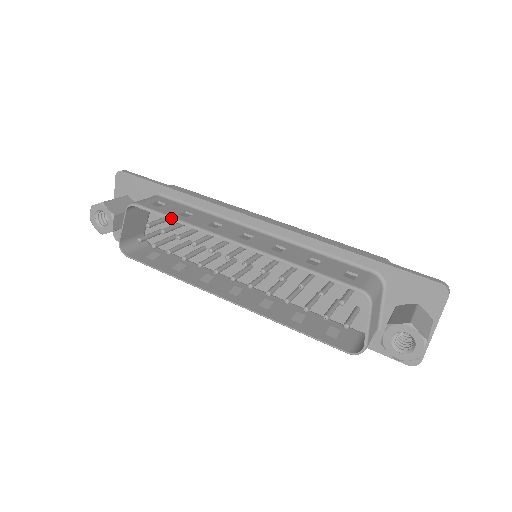
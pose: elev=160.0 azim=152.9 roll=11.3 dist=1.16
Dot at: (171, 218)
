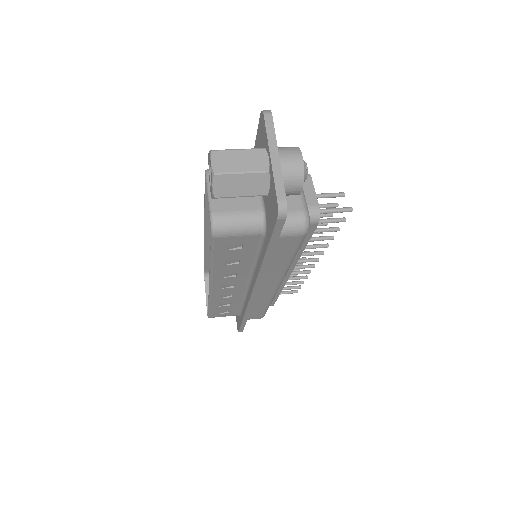
Dot at: (204, 258)
